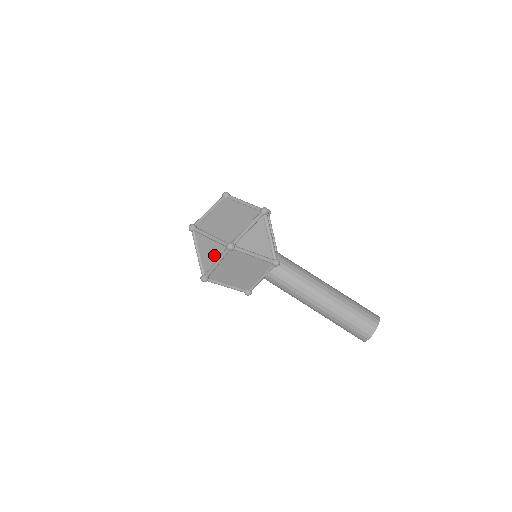
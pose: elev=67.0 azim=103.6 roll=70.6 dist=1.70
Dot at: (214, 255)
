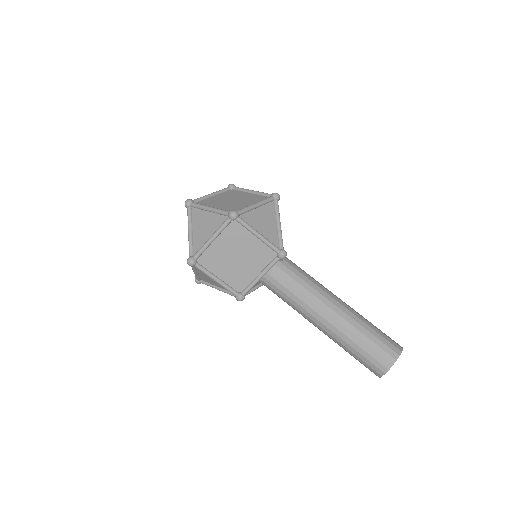
Dot at: (210, 230)
